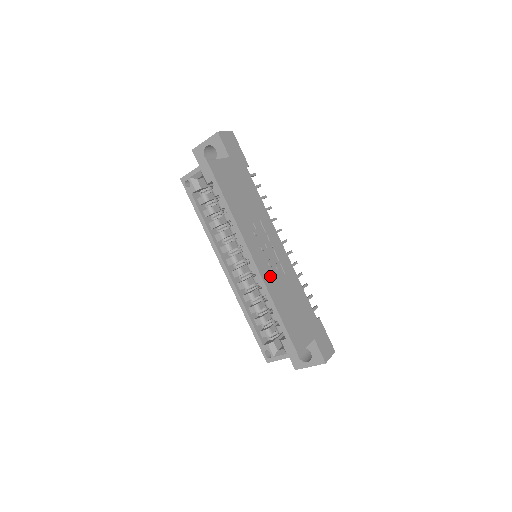
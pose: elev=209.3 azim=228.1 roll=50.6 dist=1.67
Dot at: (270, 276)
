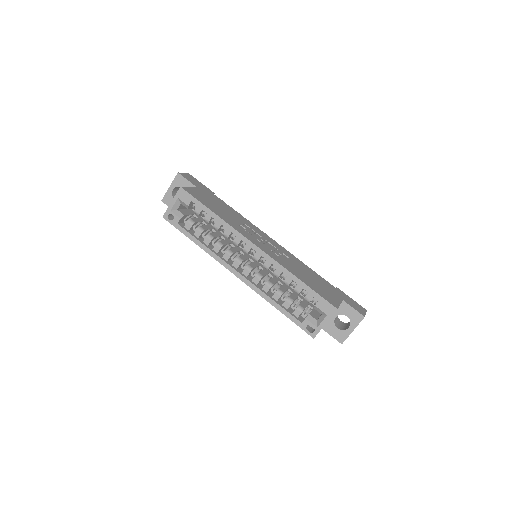
Dot at: (277, 257)
